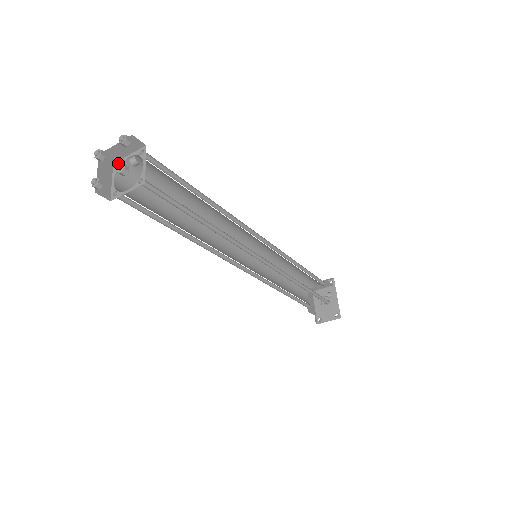
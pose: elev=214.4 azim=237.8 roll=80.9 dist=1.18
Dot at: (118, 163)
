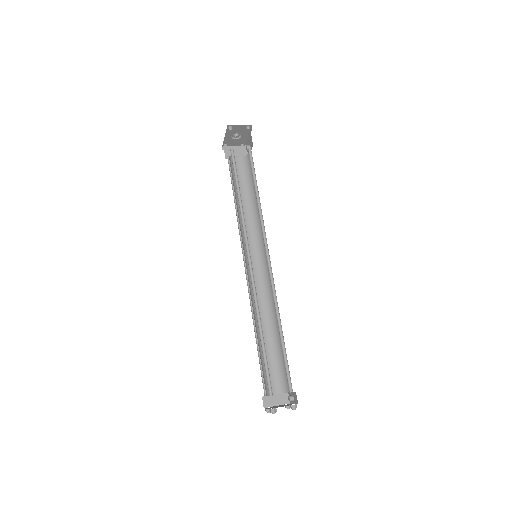
Dot at: occluded
